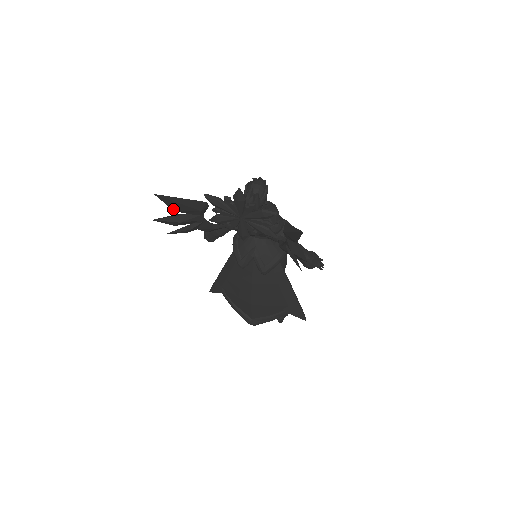
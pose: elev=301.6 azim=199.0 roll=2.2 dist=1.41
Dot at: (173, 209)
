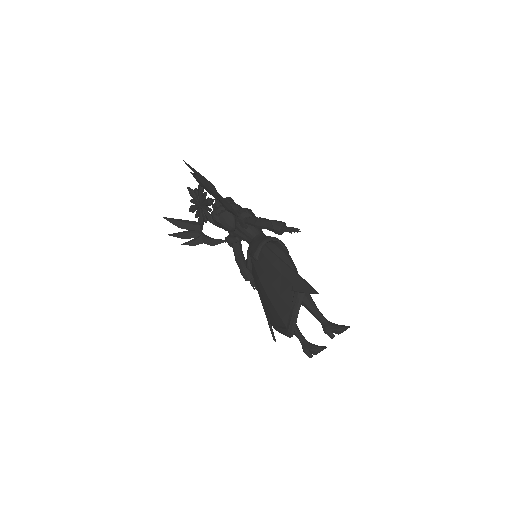
Dot at: (178, 227)
